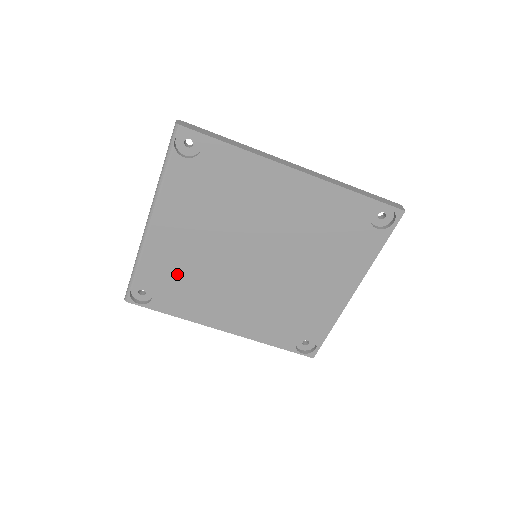
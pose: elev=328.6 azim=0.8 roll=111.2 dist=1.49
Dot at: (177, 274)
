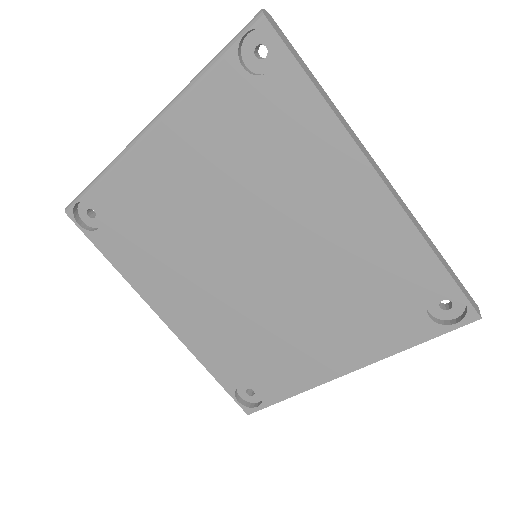
Dot at: (146, 217)
